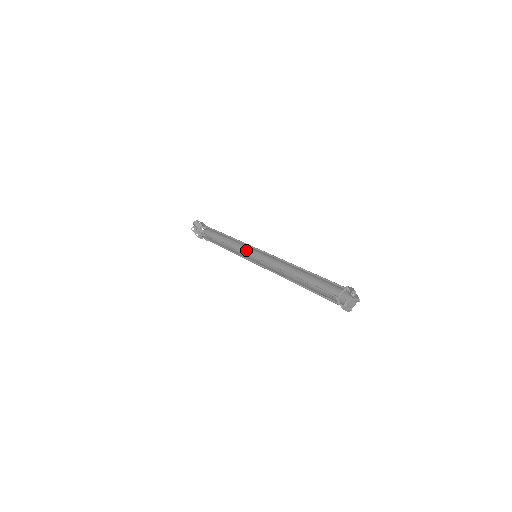
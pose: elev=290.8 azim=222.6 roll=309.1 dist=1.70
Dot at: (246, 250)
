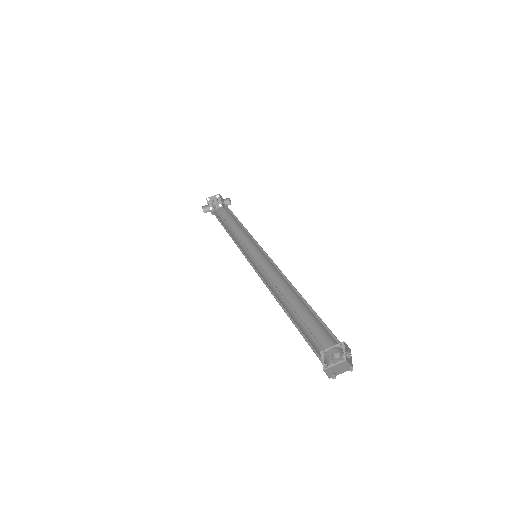
Dot at: occluded
